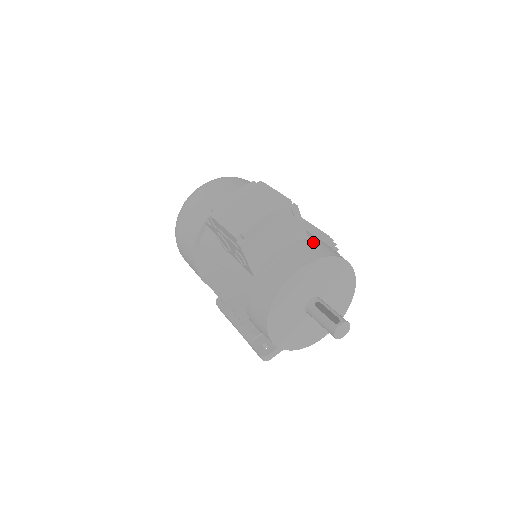
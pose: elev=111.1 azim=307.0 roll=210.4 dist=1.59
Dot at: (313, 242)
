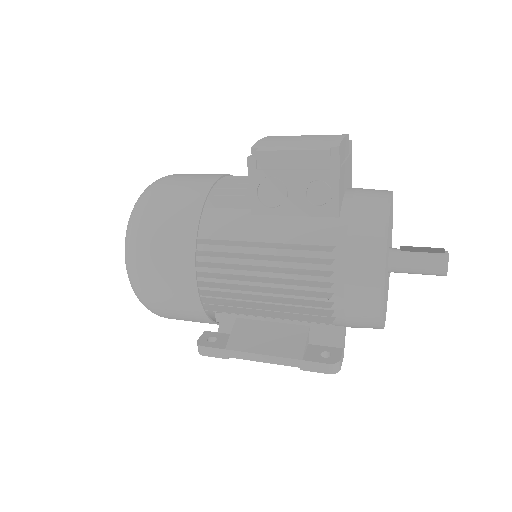
Dot at: occluded
